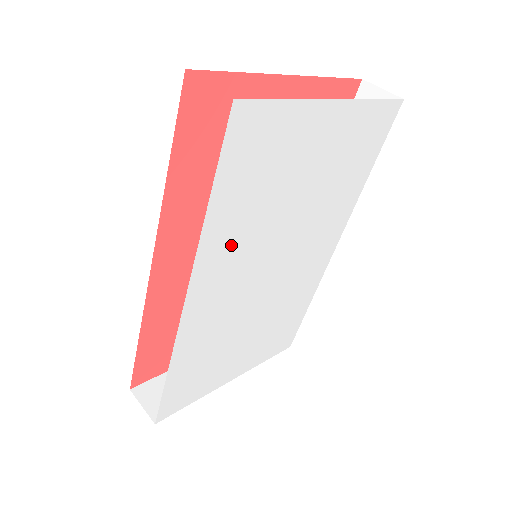
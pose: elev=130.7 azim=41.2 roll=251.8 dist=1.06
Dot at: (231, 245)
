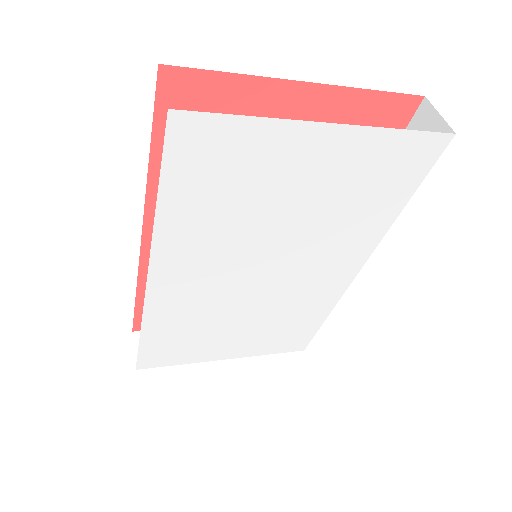
Dot at: (197, 243)
